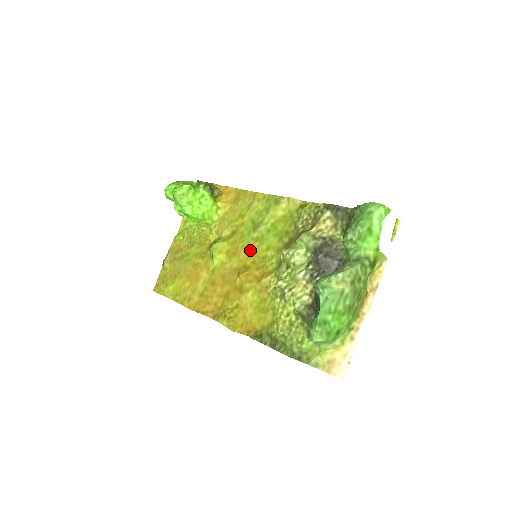
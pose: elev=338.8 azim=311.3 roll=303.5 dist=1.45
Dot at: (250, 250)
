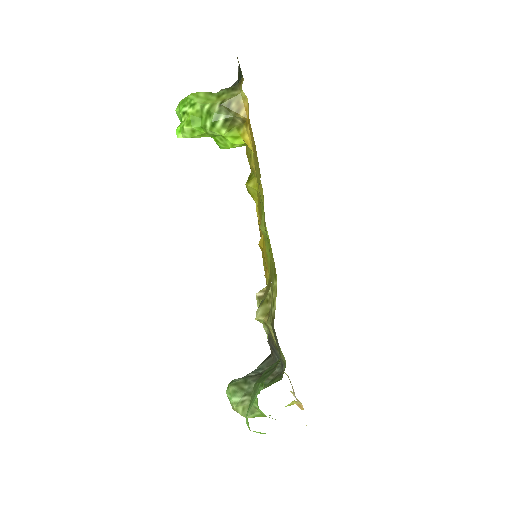
Dot at: occluded
